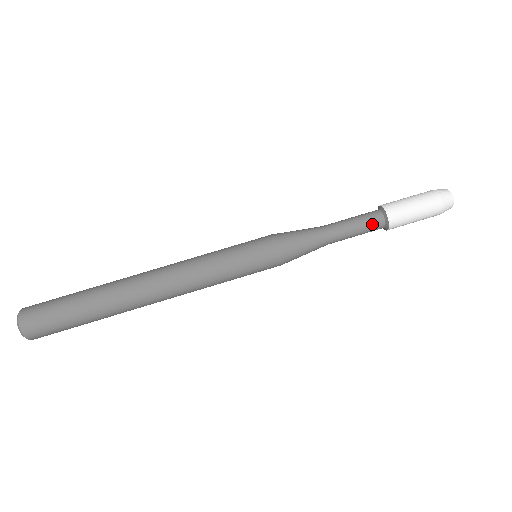
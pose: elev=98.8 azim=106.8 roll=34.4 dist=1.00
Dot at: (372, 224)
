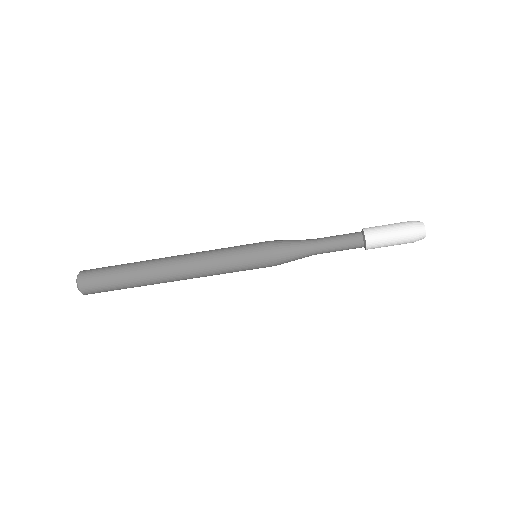
Dot at: (352, 248)
